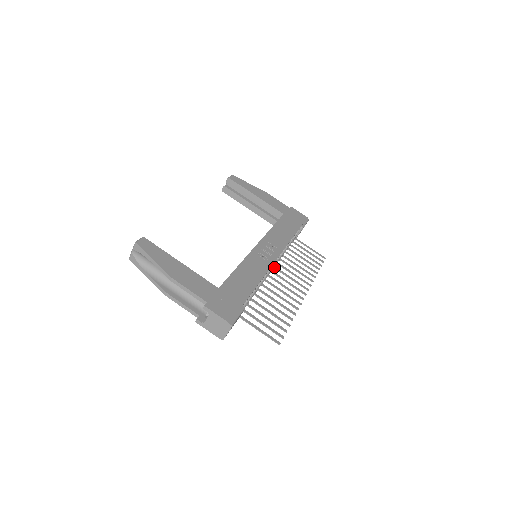
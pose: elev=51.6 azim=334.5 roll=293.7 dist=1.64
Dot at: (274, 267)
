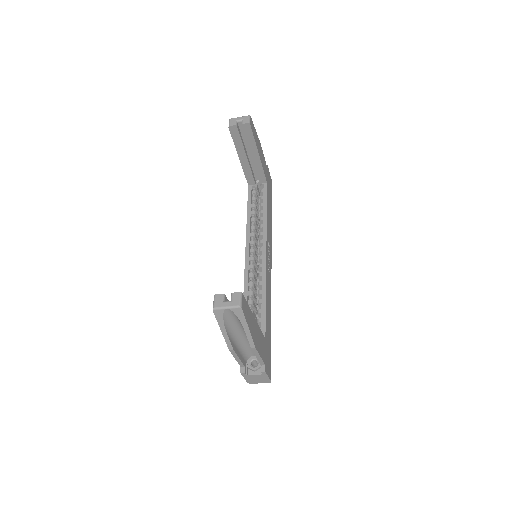
Dot at: occluded
